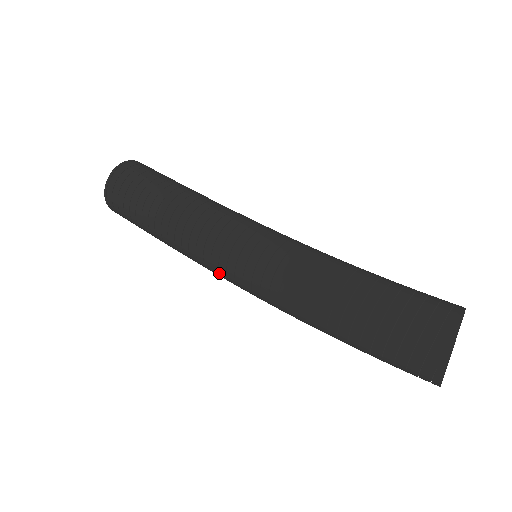
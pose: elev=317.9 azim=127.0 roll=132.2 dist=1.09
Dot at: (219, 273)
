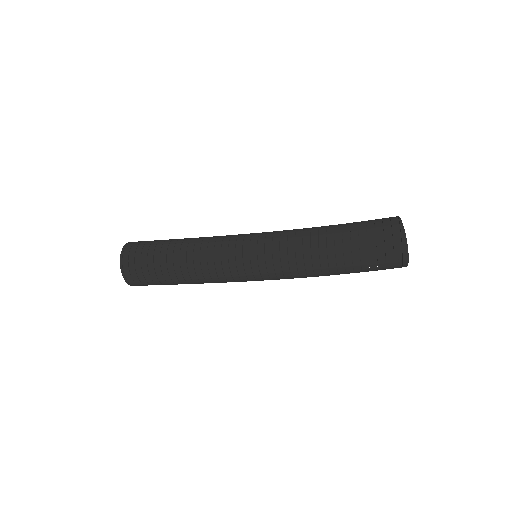
Dot at: (235, 264)
